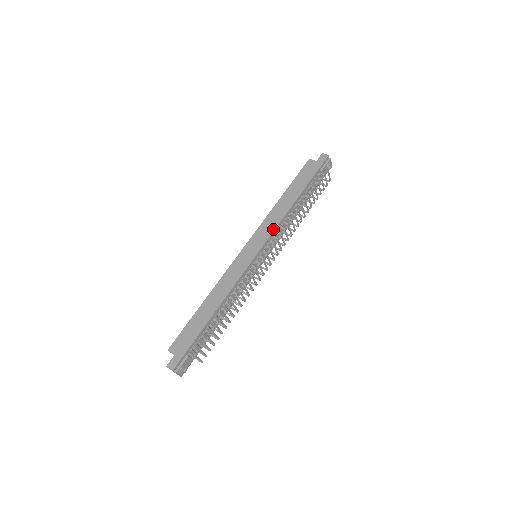
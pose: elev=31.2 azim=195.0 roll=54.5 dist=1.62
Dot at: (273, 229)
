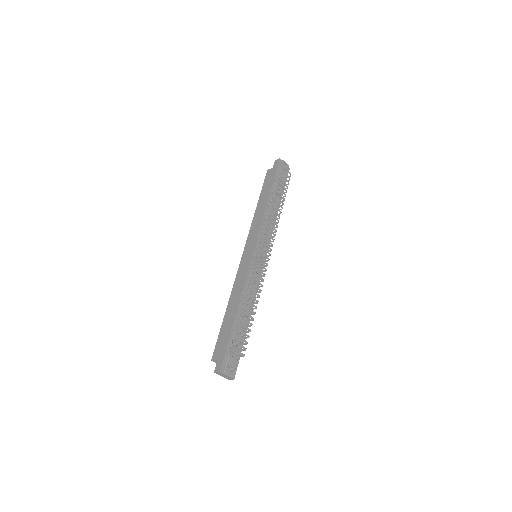
Dot at: (259, 228)
